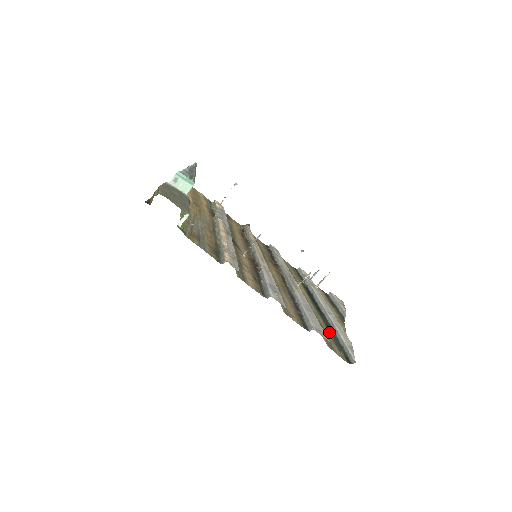
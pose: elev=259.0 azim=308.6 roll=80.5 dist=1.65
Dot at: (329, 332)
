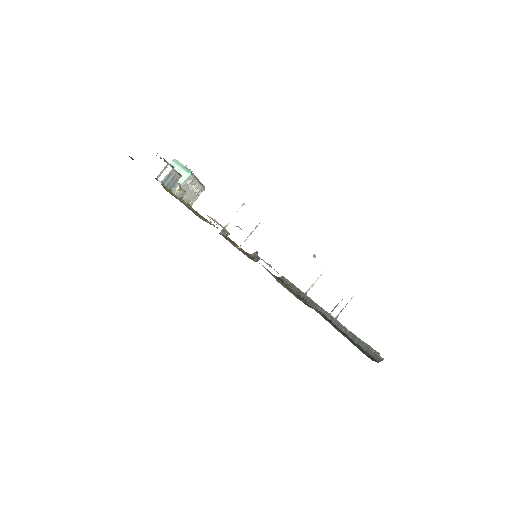
Dot at: occluded
